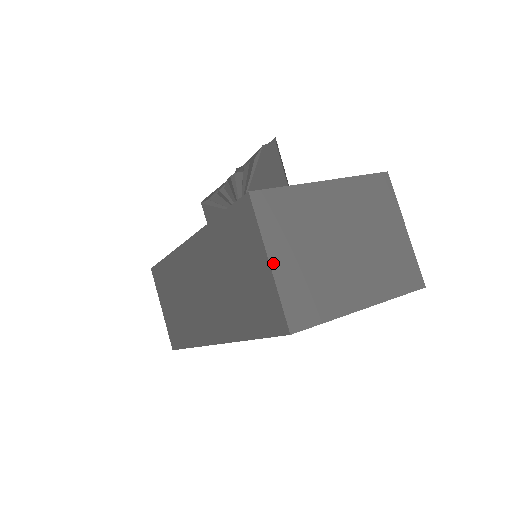
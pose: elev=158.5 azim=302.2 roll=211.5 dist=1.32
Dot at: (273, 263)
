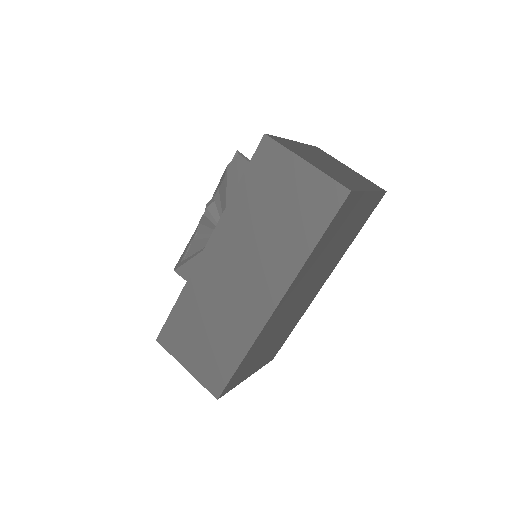
Dot at: (308, 162)
